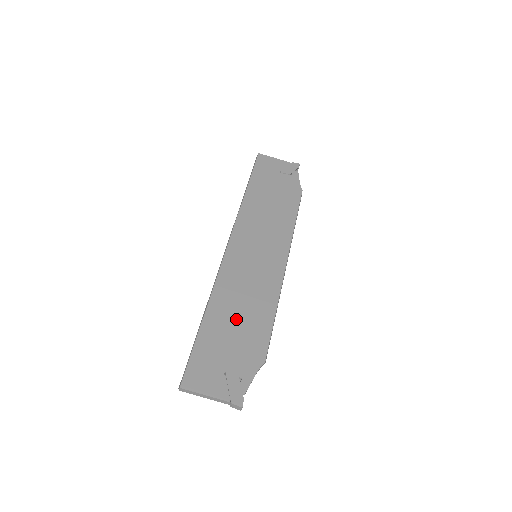
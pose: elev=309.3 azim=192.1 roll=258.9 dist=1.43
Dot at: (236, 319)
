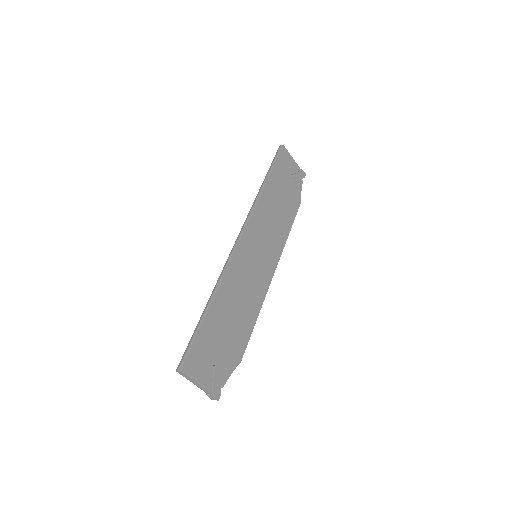
Dot at: (231, 316)
